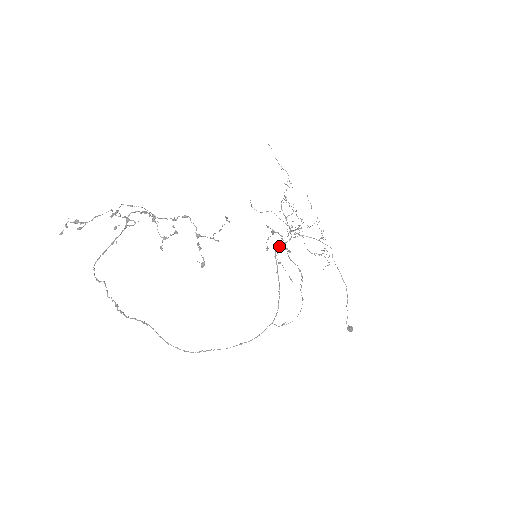
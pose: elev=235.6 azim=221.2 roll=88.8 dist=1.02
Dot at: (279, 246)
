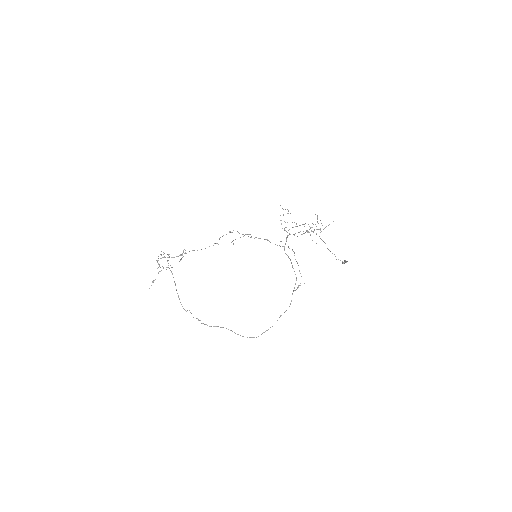
Dot at: occluded
